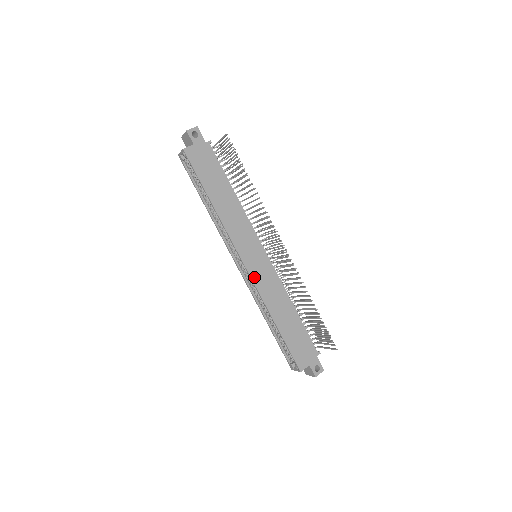
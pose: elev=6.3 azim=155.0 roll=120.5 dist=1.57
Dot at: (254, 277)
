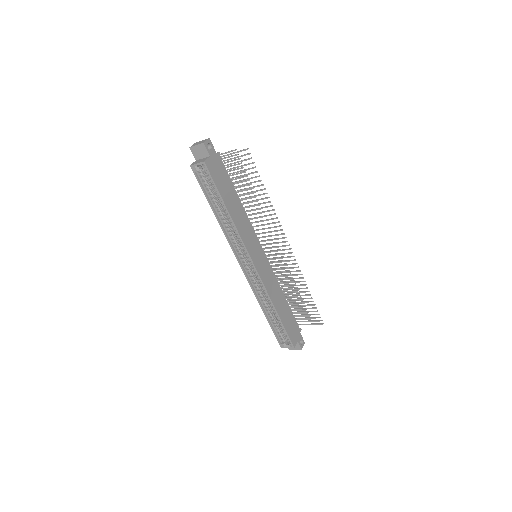
Dot at: (261, 275)
